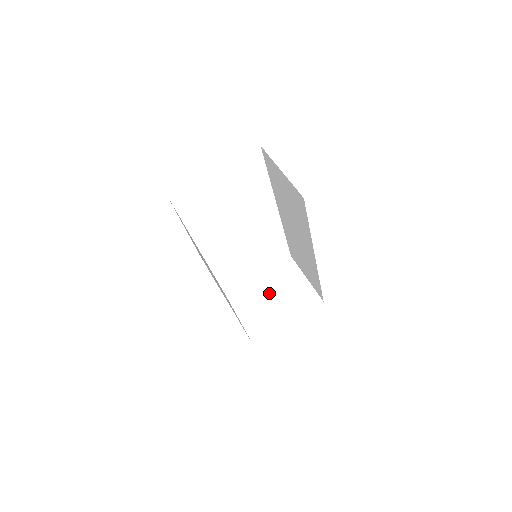
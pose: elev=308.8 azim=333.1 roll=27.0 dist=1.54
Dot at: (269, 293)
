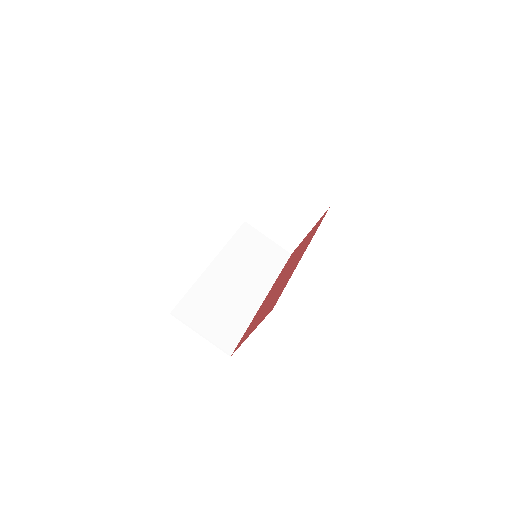
Dot at: (280, 211)
